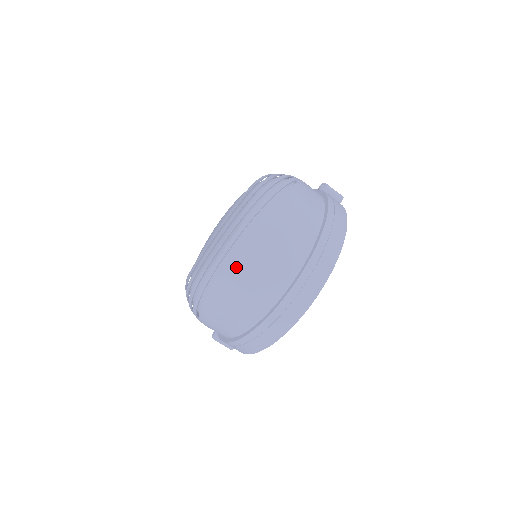
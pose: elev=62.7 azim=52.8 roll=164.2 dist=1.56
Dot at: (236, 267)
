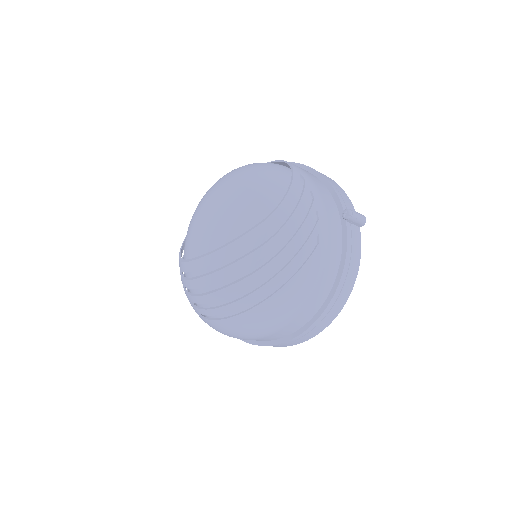
Dot at: (236, 328)
